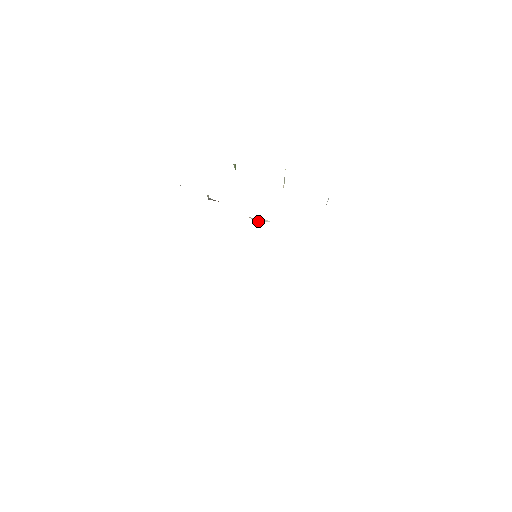
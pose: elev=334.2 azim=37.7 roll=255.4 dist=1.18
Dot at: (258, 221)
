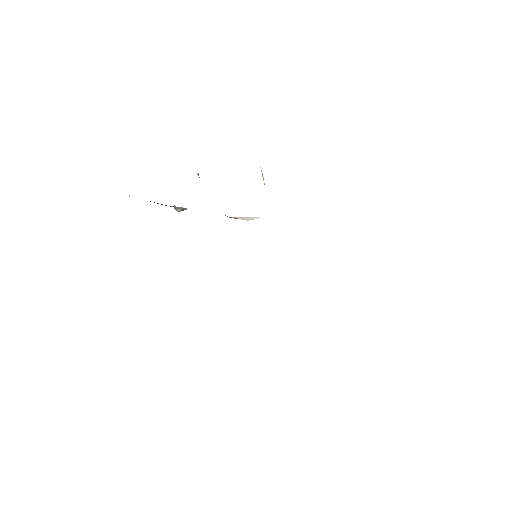
Dot at: occluded
